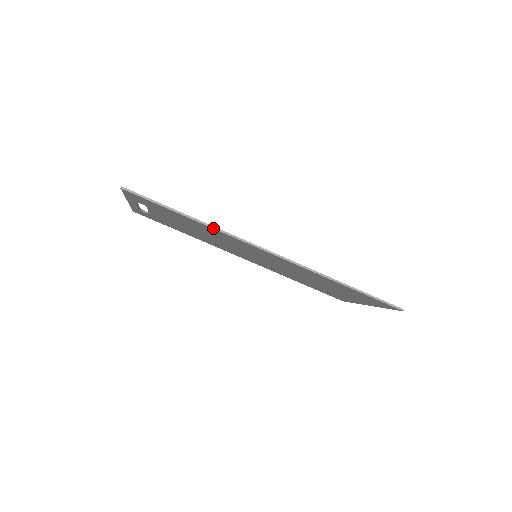
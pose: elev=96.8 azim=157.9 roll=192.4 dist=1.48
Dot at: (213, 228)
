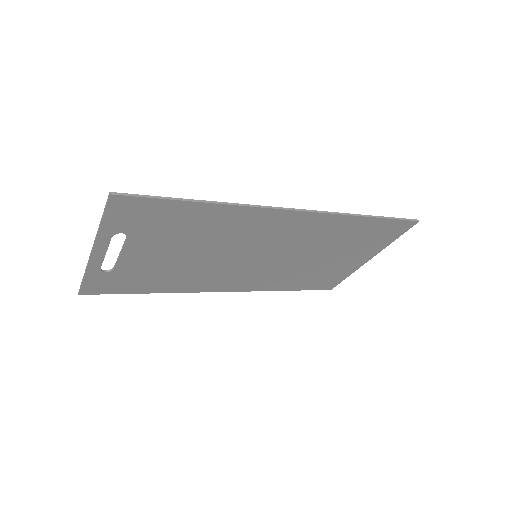
Dot at: (231, 205)
